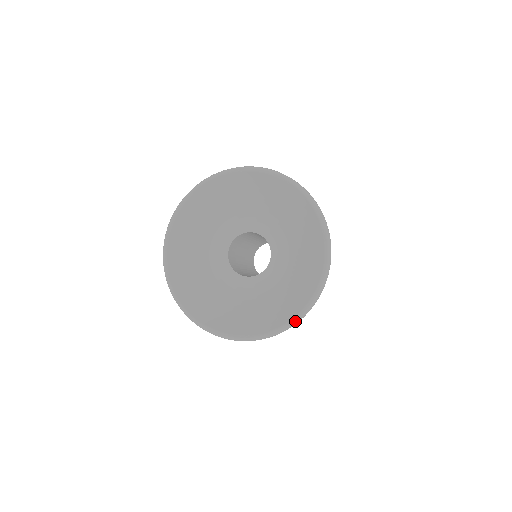
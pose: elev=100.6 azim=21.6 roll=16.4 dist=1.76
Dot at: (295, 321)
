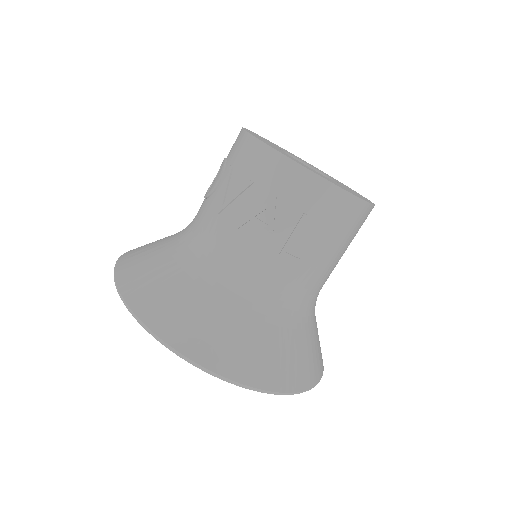
Dot at: occluded
